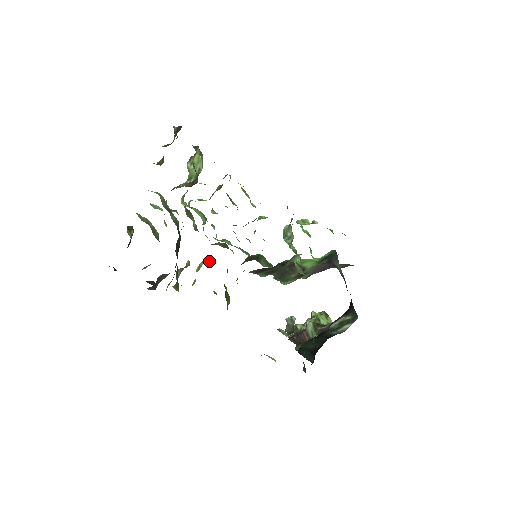
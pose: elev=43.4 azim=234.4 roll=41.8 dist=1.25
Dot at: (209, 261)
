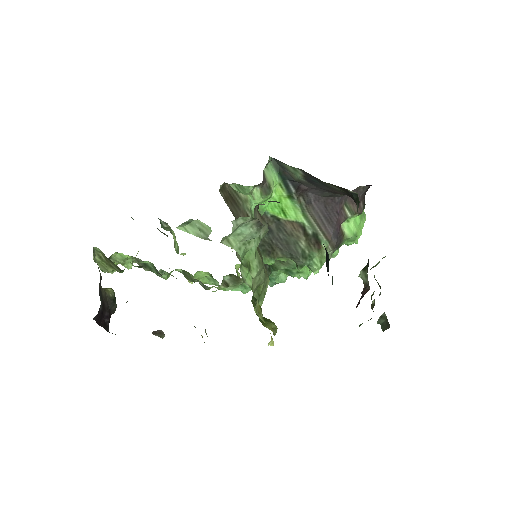
Dot at: occluded
